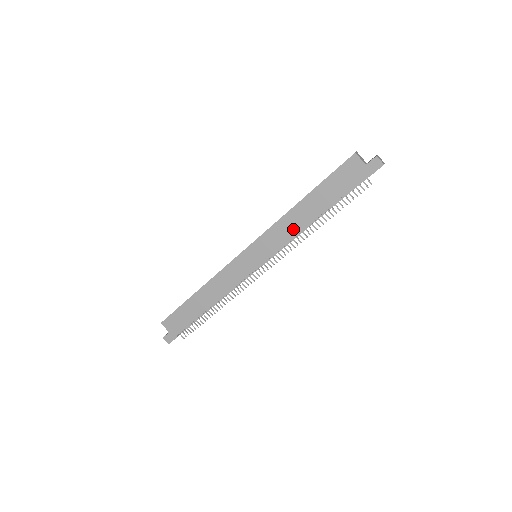
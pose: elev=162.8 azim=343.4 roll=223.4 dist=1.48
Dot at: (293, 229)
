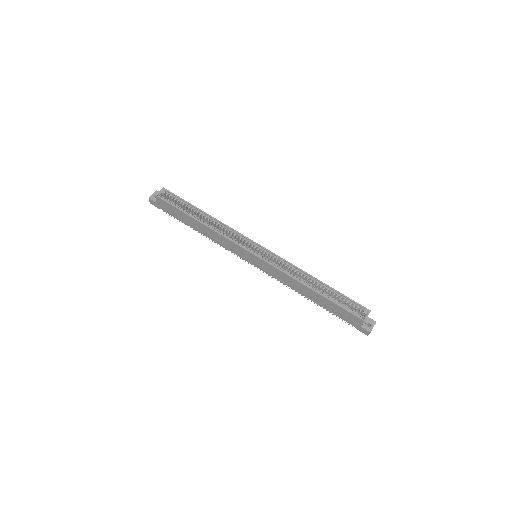
Dot at: (290, 285)
